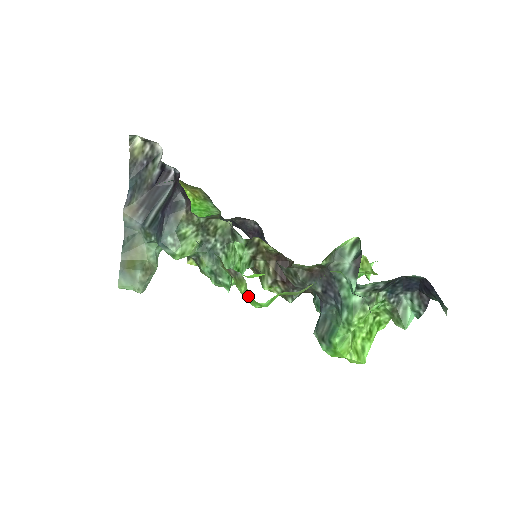
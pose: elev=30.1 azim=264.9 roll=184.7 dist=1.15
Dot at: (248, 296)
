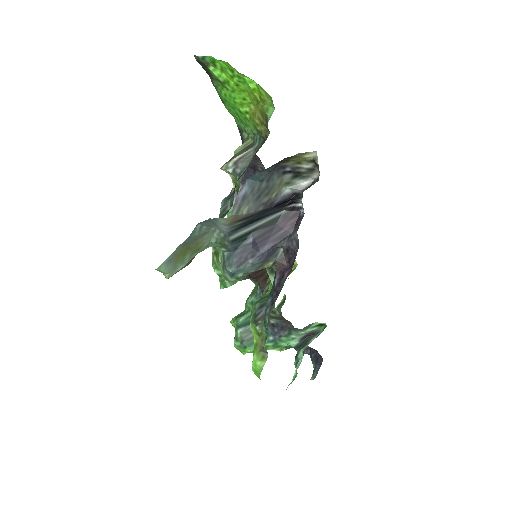
Dot at: (258, 371)
